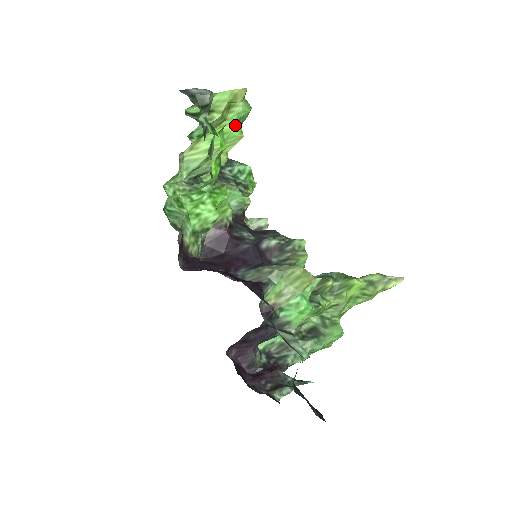
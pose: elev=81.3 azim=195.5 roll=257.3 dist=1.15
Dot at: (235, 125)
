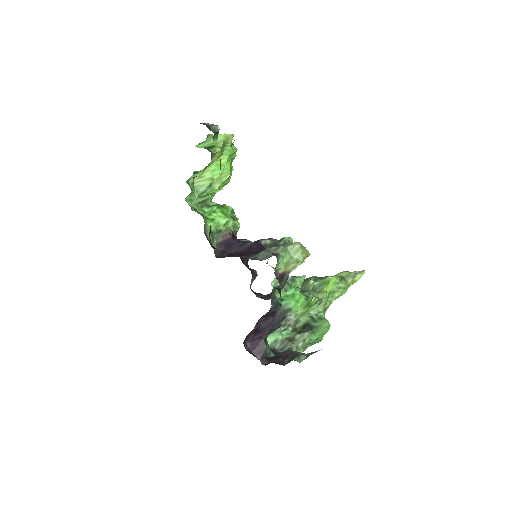
Dot at: (228, 160)
